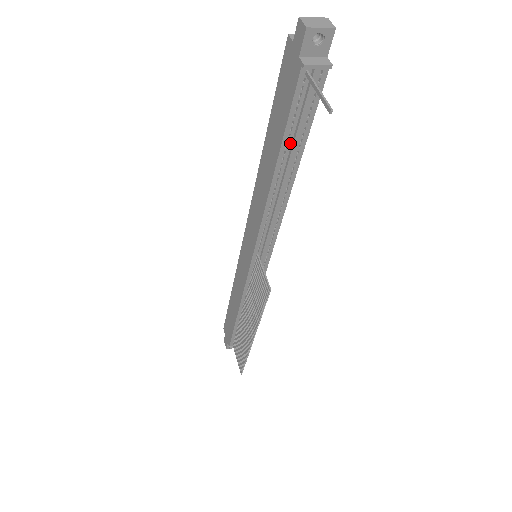
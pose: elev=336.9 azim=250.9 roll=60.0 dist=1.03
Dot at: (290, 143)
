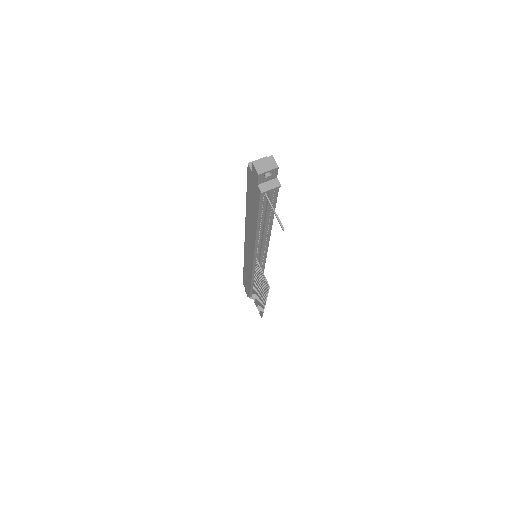
Dot at: (263, 216)
